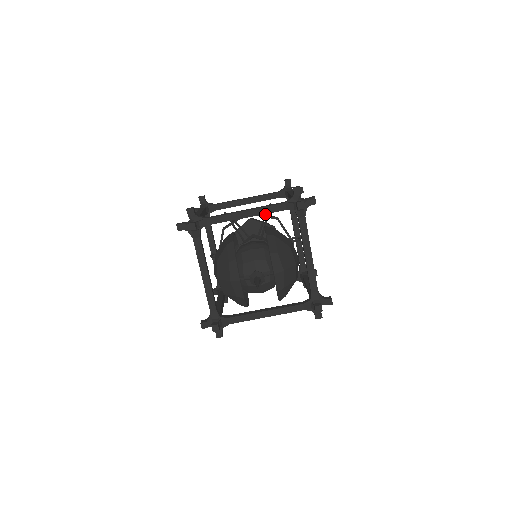
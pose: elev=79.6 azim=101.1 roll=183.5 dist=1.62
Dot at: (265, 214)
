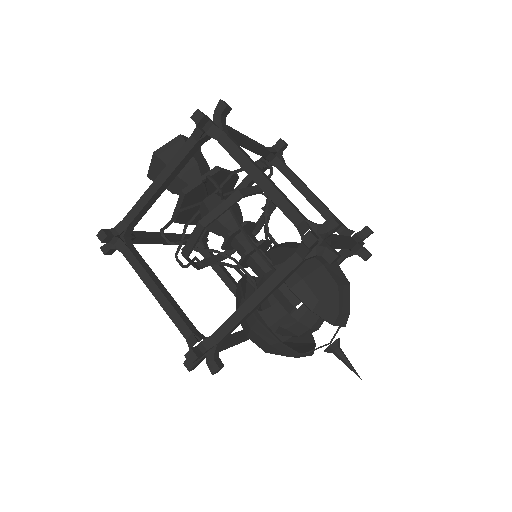
Dot at: (205, 182)
